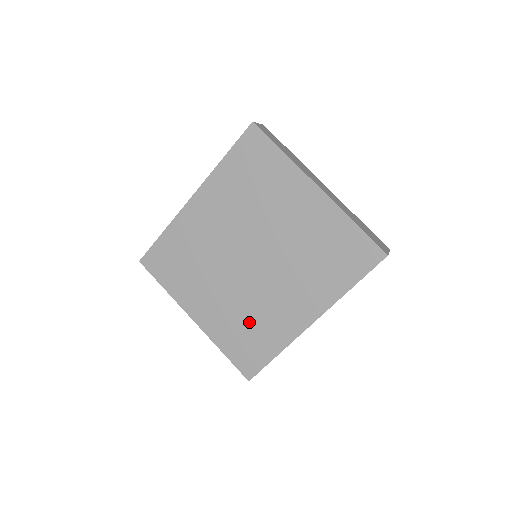
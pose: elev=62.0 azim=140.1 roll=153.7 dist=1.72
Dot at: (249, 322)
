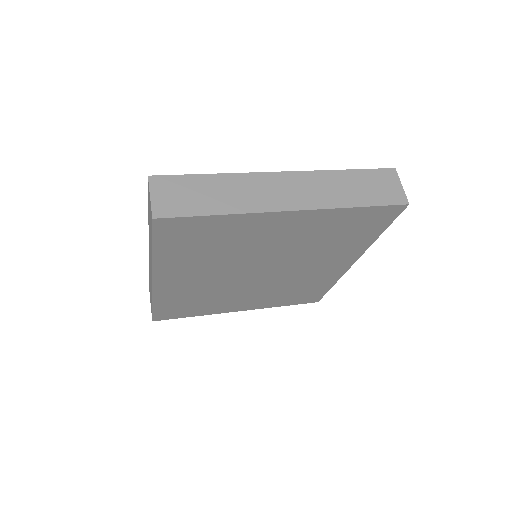
Dot at: (292, 290)
